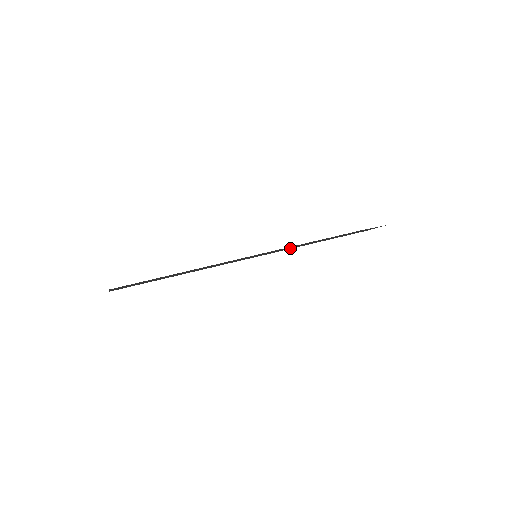
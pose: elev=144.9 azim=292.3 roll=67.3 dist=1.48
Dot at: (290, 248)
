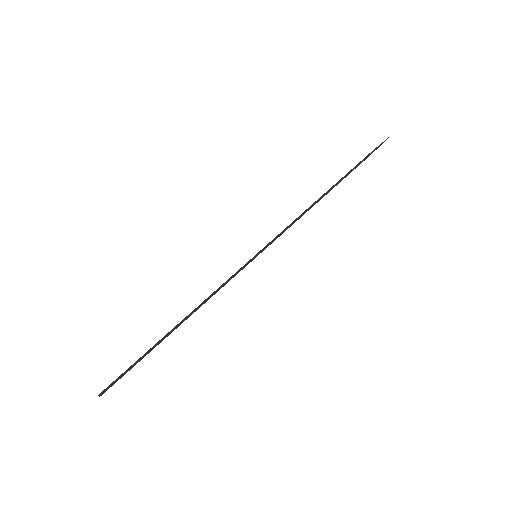
Dot at: (292, 224)
